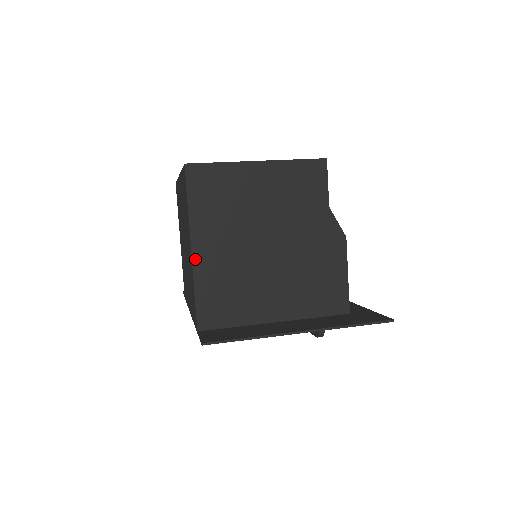
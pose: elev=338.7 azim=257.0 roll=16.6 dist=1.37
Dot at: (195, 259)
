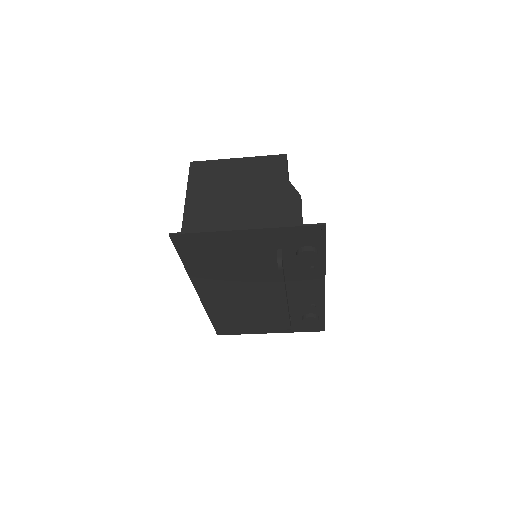
Dot at: (186, 210)
